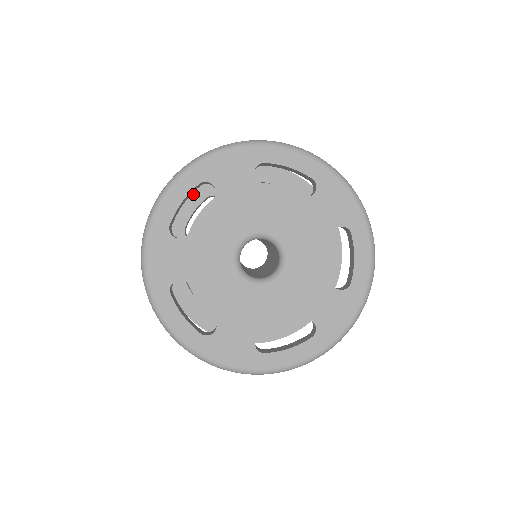
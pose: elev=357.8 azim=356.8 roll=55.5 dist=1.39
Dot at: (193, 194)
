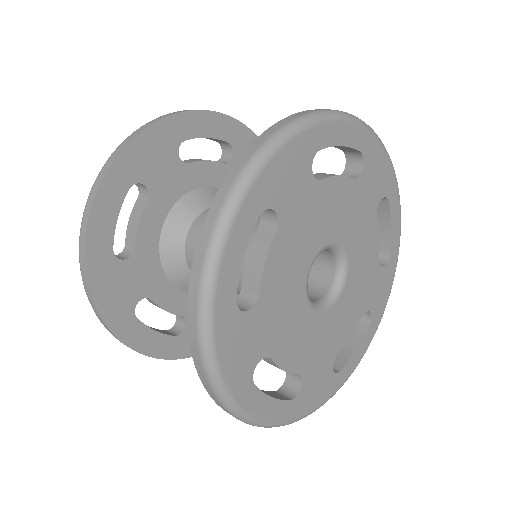
Dot at: (108, 192)
